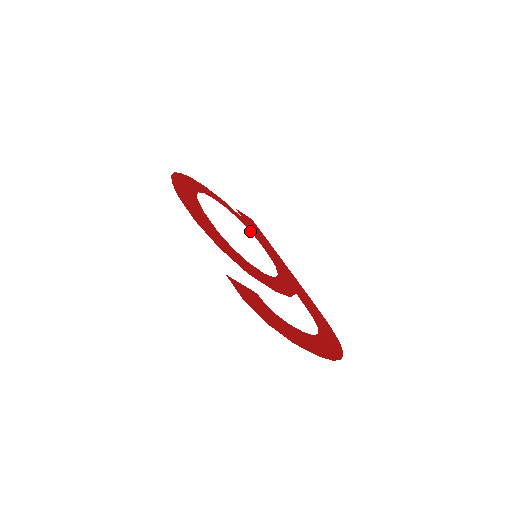
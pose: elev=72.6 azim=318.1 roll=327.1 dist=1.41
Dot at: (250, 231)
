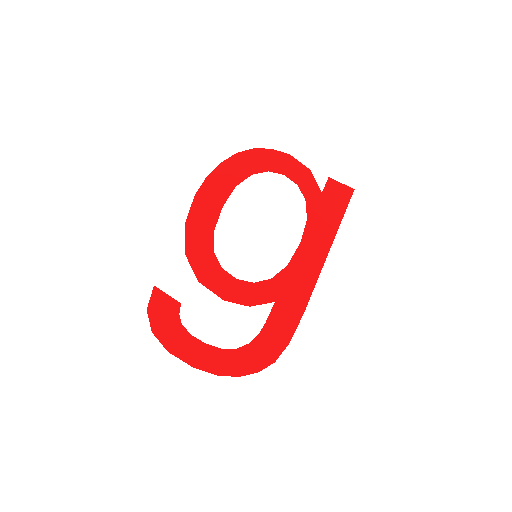
Dot at: (307, 215)
